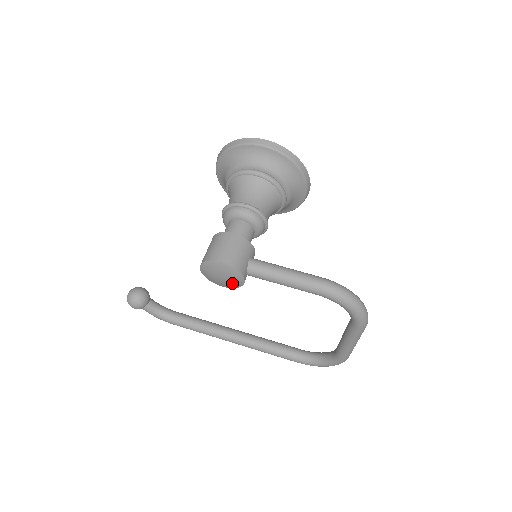
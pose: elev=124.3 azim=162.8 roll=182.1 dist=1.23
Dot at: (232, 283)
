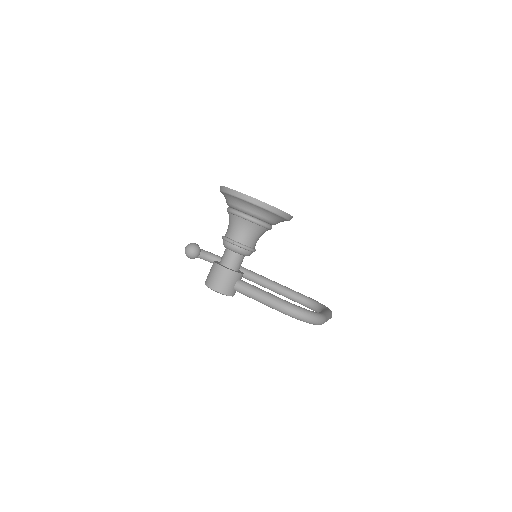
Dot at: occluded
